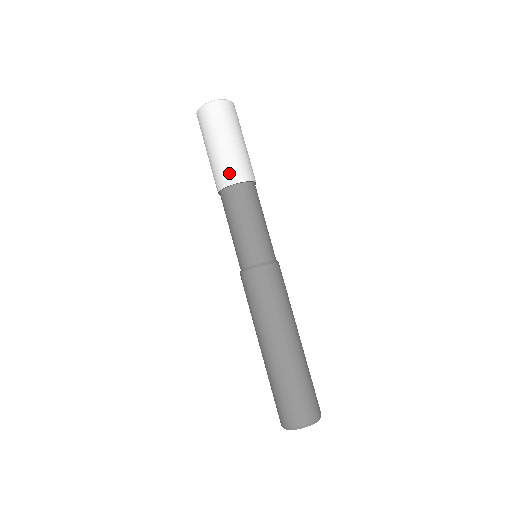
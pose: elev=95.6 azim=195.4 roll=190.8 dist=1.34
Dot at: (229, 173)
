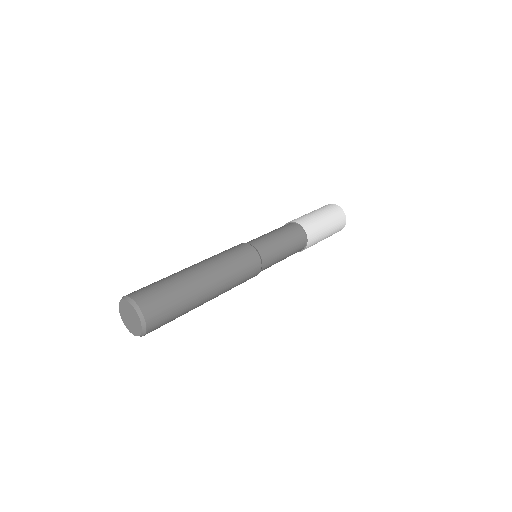
Dot at: occluded
